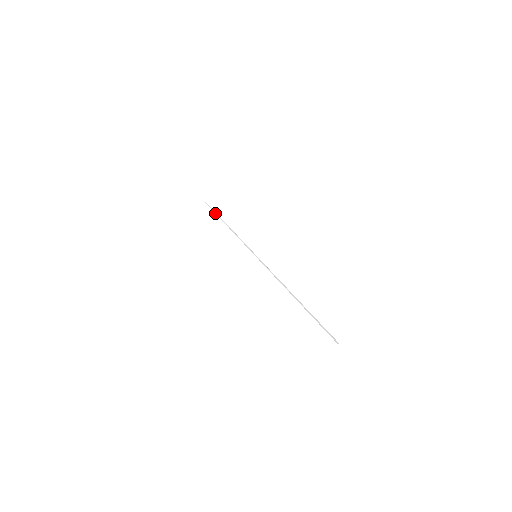
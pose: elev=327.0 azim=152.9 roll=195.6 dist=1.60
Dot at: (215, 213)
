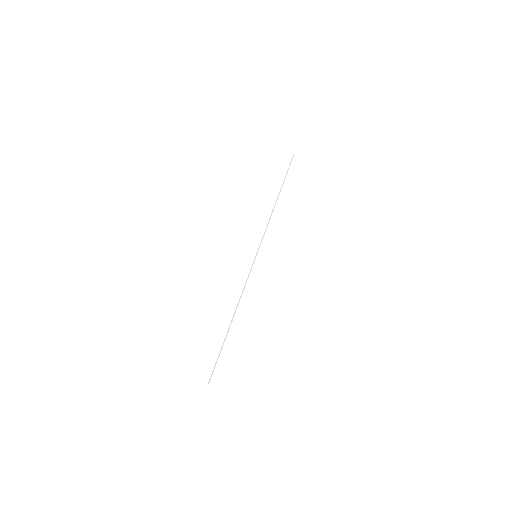
Dot at: (285, 177)
